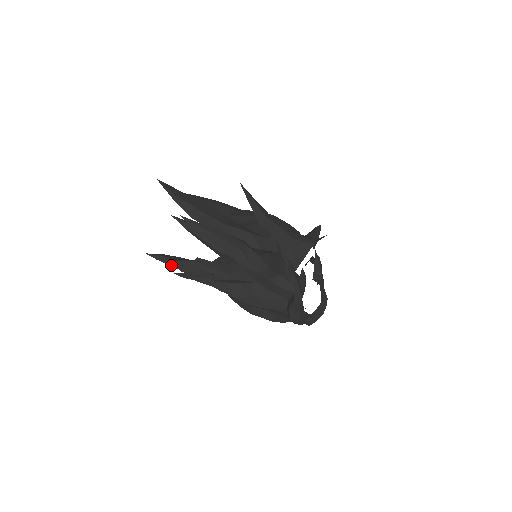
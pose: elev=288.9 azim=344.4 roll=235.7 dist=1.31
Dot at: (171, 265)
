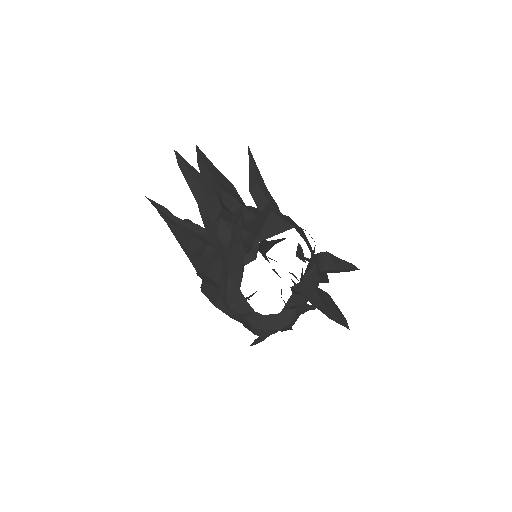
Dot at: (165, 220)
